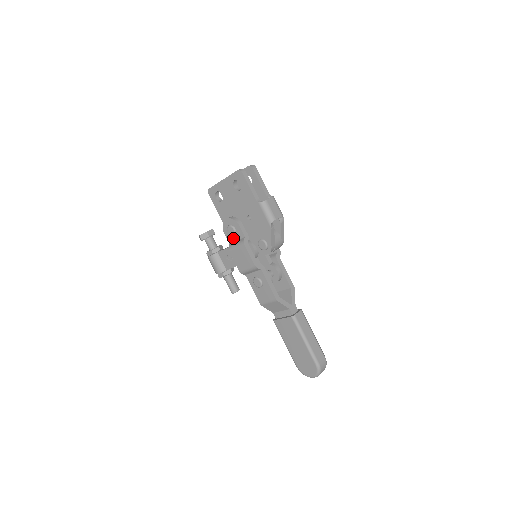
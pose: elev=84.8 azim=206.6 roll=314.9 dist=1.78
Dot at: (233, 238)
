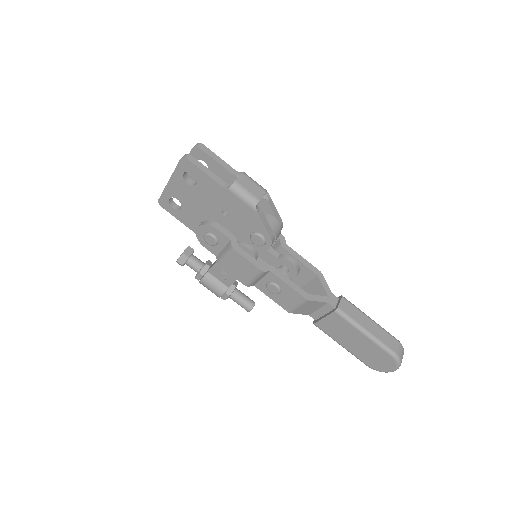
Dot at: (217, 248)
